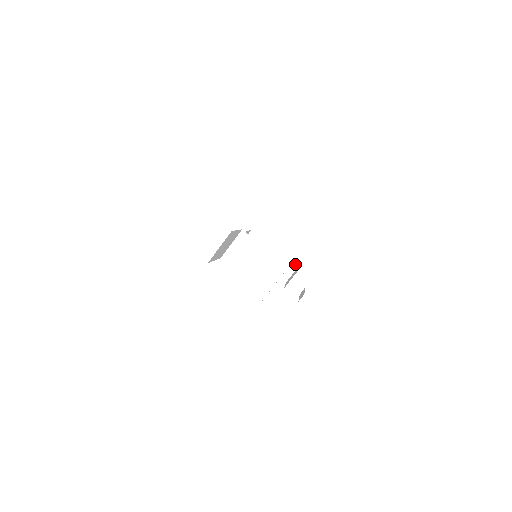
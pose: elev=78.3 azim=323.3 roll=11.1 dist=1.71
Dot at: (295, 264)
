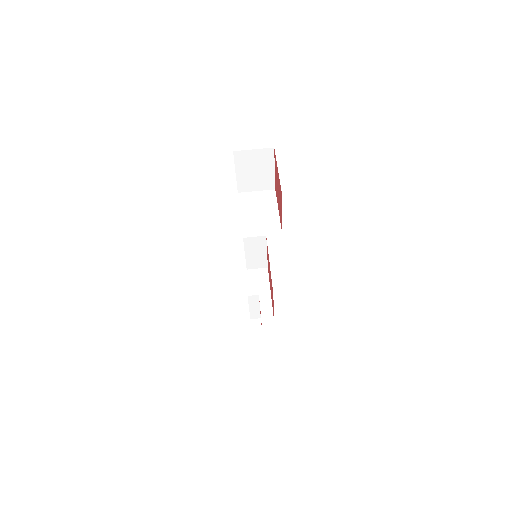
Dot at: (273, 319)
